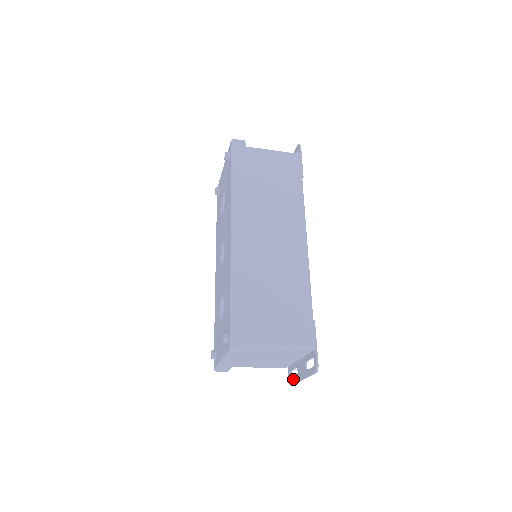
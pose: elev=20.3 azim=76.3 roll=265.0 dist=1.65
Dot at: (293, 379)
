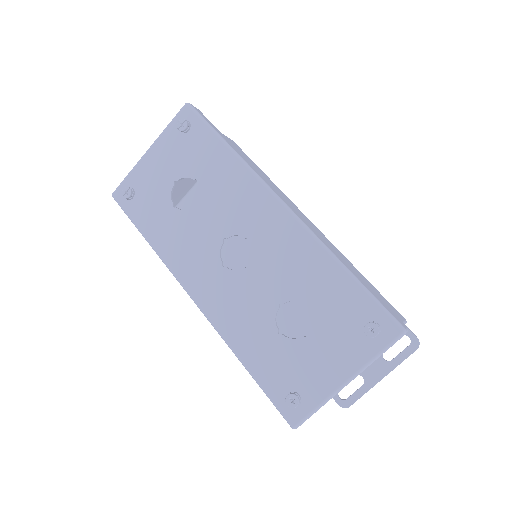
Dot at: (354, 394)
